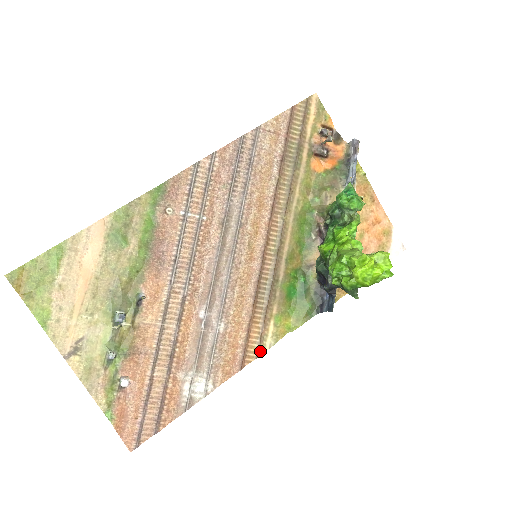
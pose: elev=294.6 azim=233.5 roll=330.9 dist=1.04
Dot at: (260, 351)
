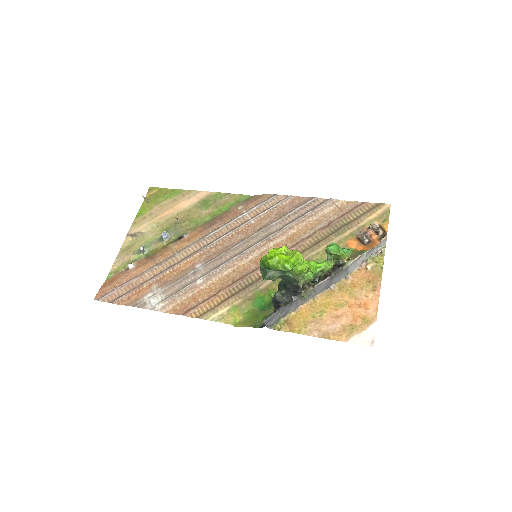
Dot at: (204, 316)
